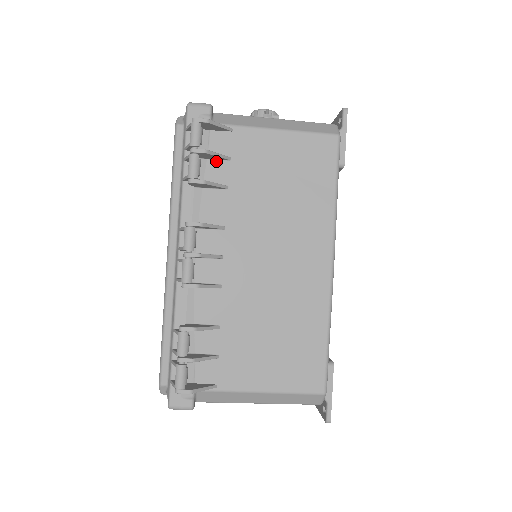
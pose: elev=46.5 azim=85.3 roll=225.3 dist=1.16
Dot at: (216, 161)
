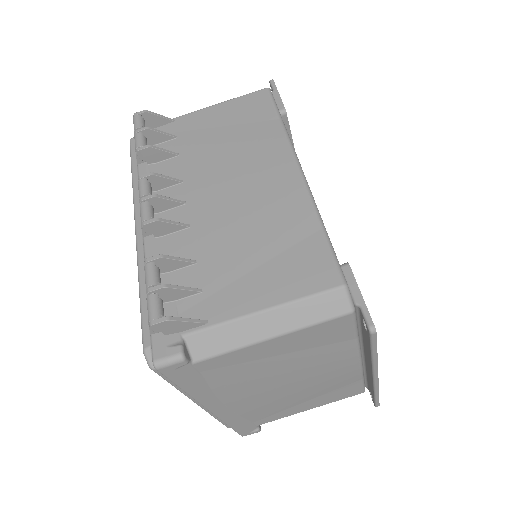
Dot at: (165, 143)
